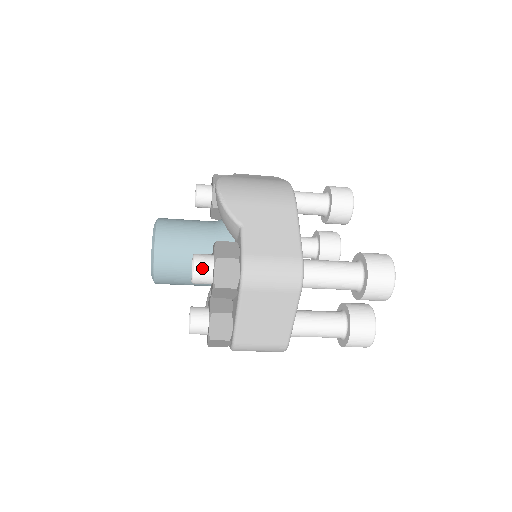
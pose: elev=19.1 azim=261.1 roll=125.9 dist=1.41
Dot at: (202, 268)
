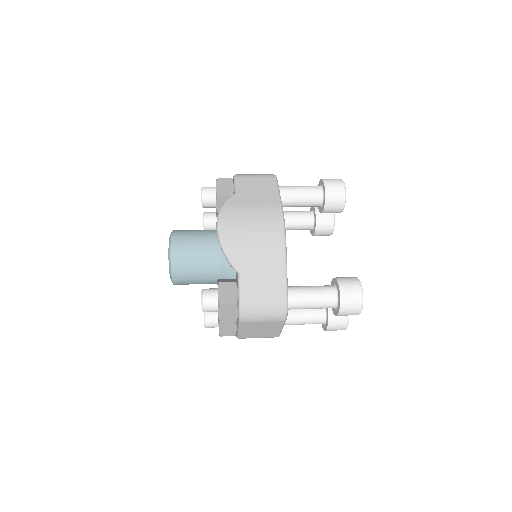
Dot at: (209, 306)
